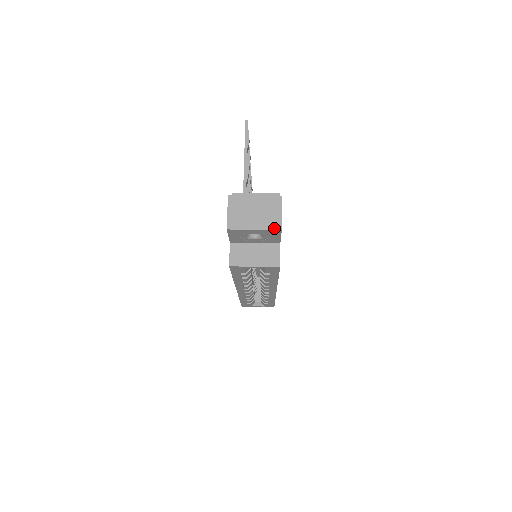
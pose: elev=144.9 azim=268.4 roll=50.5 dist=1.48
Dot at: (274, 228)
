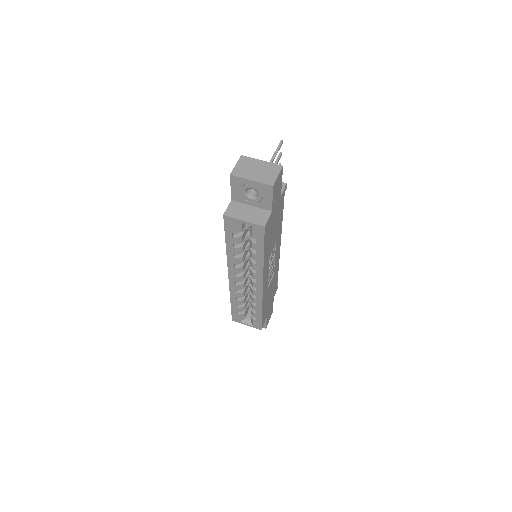
Dot at: (268, 183)
